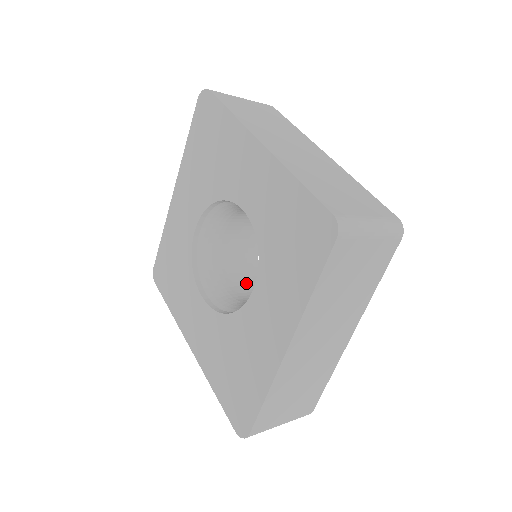
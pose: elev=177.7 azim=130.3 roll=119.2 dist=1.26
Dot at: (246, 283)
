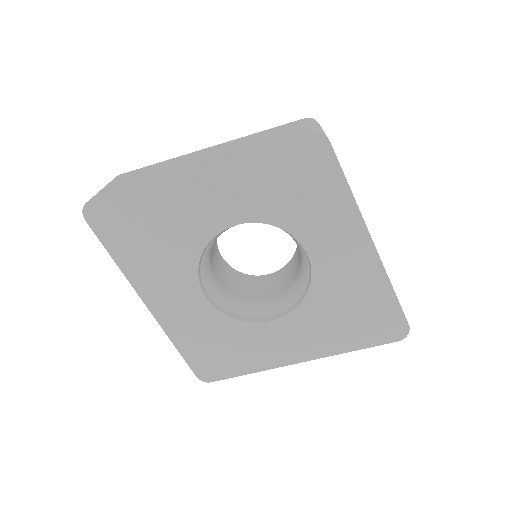
Dot at: (263, 287)
